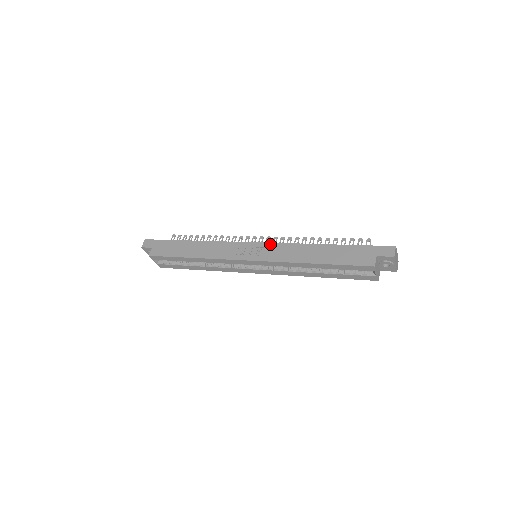
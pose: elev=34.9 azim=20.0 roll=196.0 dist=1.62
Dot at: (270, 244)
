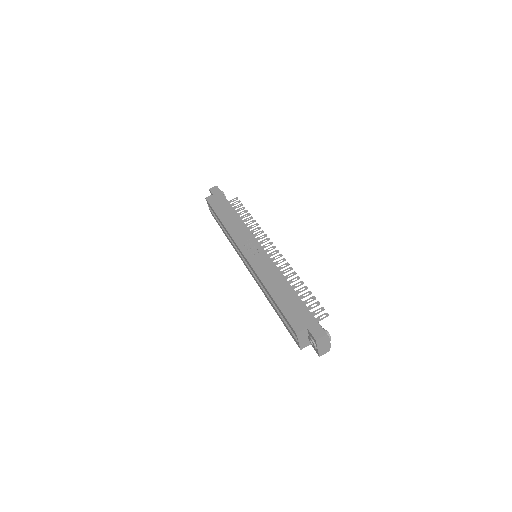
Dot at: (266, 255)
